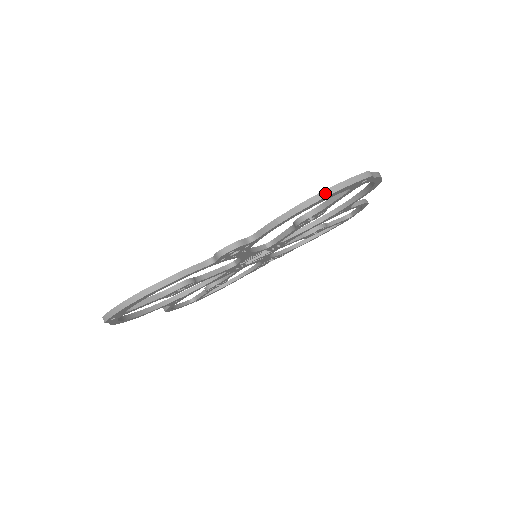
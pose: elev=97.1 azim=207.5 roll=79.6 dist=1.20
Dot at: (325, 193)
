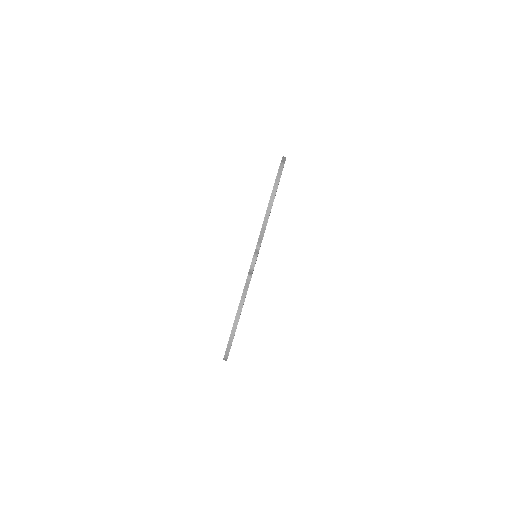
Dot at: (273, 193)
